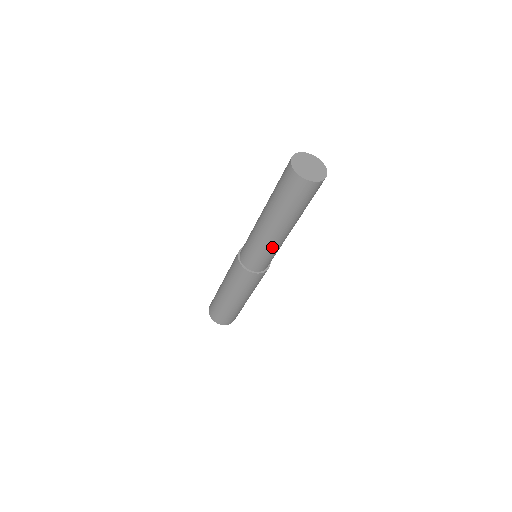
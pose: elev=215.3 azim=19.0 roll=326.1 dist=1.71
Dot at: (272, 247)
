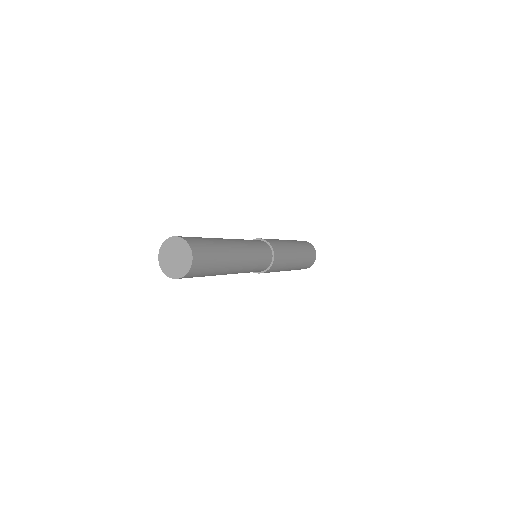
Dot at: (245, 270)
